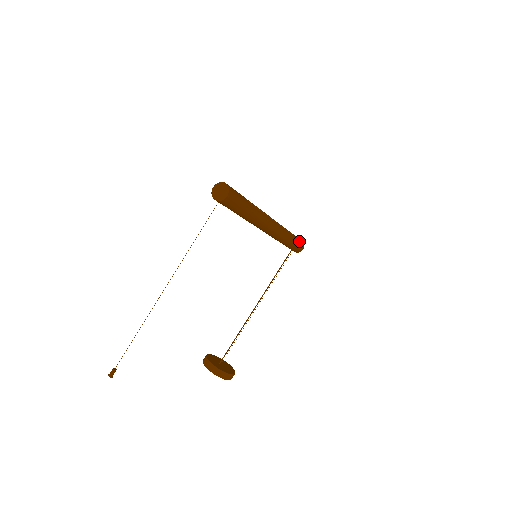
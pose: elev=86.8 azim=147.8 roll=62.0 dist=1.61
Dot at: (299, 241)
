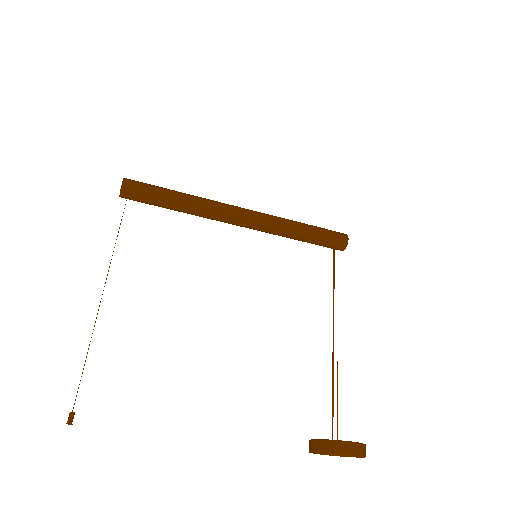
Dot at: (328, 230)
